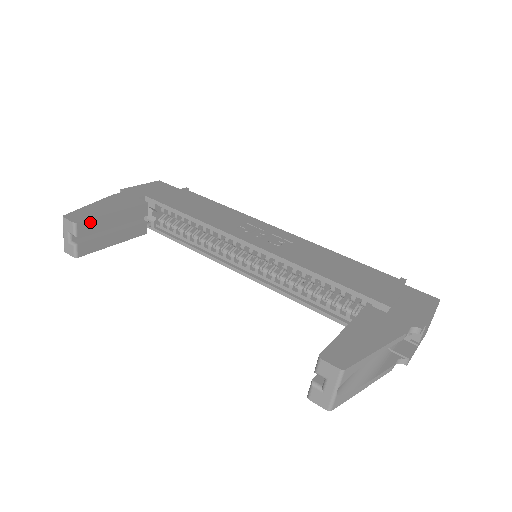
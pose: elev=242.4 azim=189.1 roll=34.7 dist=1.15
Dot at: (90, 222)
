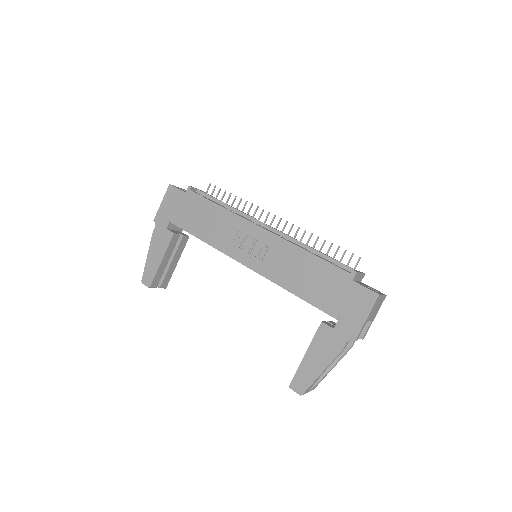
Dot at: (155, 278)
